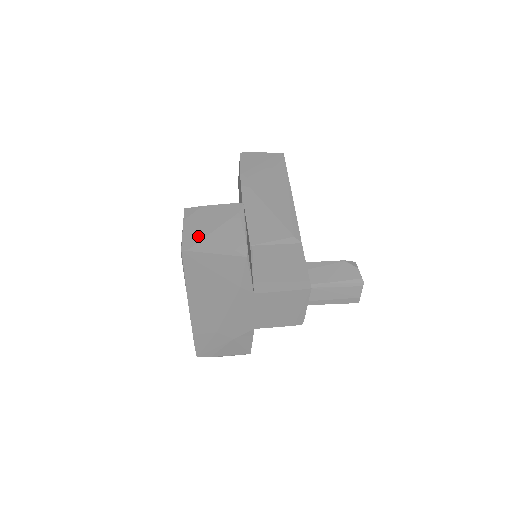
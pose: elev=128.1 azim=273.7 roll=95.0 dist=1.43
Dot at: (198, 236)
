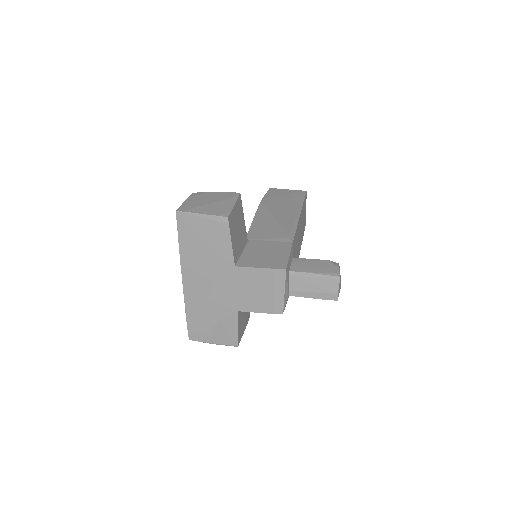
Dot at: (193, 205)
